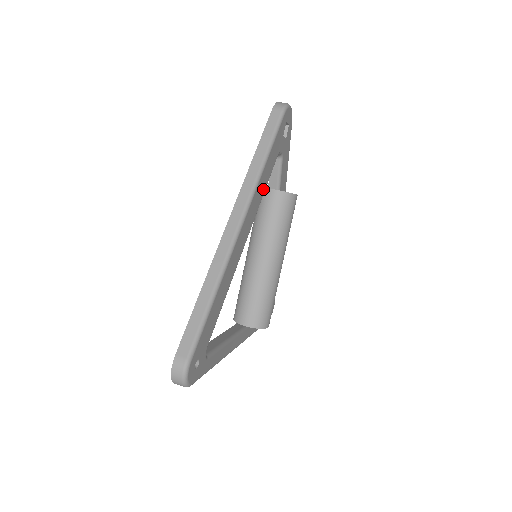
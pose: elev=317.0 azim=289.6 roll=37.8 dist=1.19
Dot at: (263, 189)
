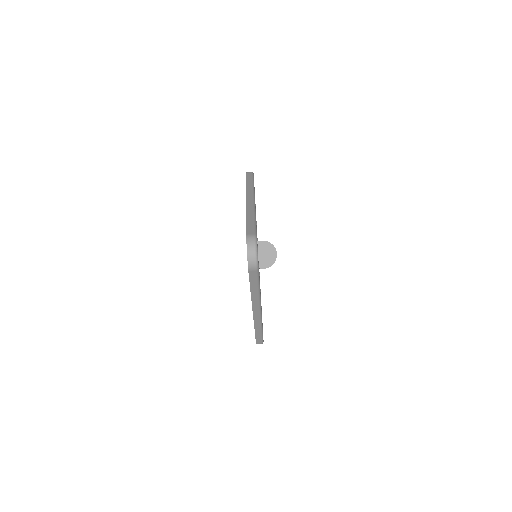
Dot at: occluded
